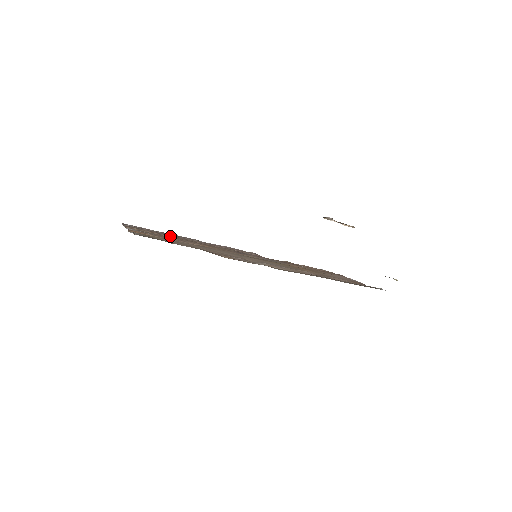
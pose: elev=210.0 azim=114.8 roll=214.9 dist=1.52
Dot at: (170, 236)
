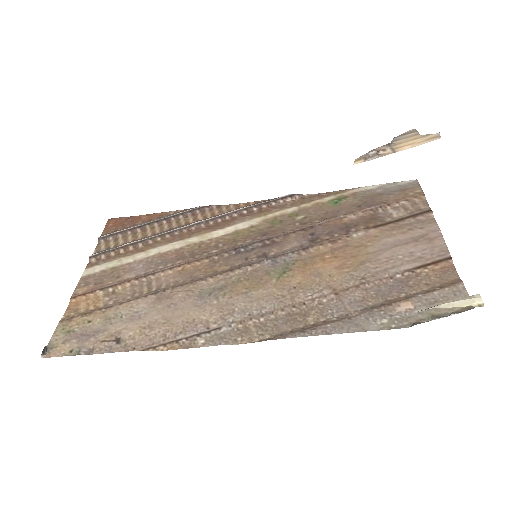
Dot at: (151, 240)
